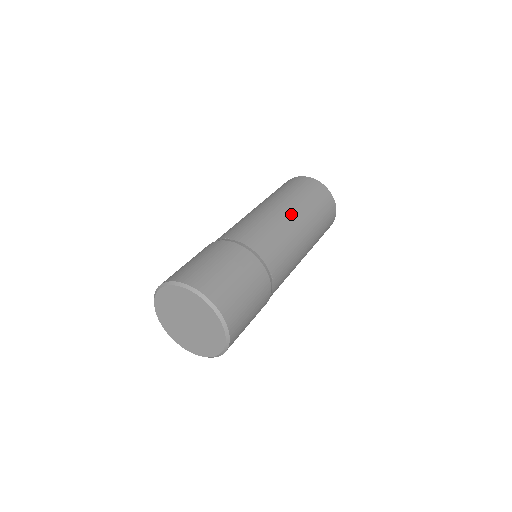
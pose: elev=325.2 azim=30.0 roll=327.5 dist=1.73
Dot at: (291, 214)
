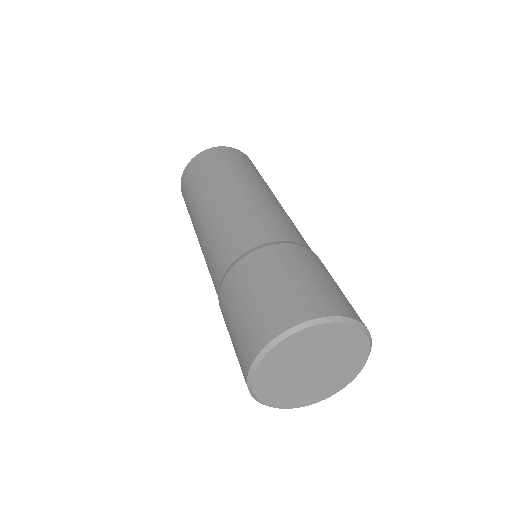
Dot at: (229, 191)
